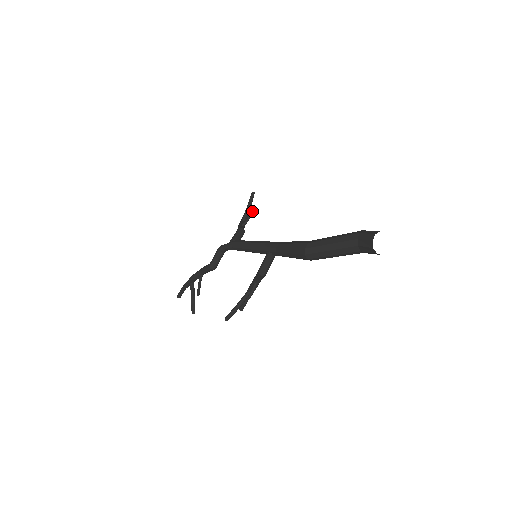
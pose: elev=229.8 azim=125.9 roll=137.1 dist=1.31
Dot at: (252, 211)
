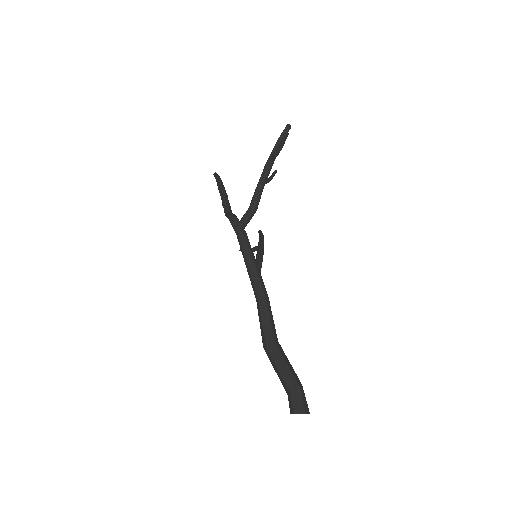
Dot at: (275, 173)
